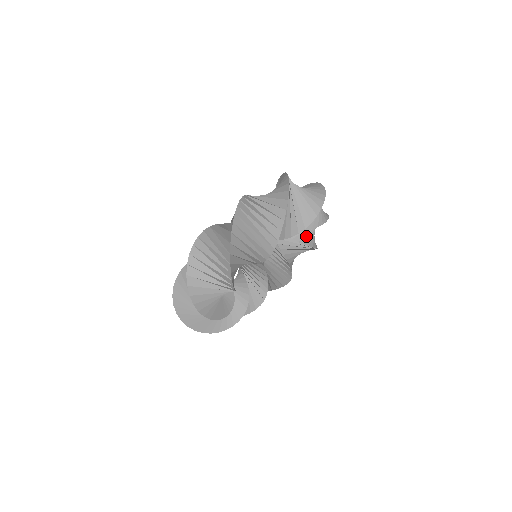
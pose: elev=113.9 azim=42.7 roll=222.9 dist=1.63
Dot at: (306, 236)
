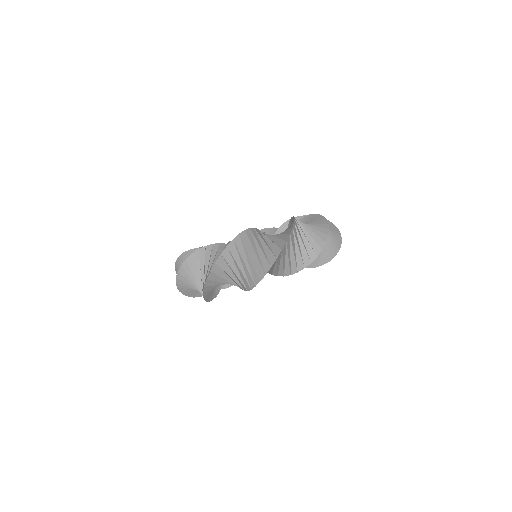
Dot at: occluded
